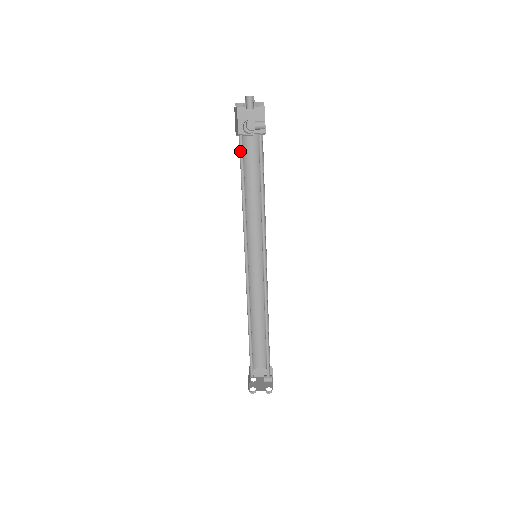
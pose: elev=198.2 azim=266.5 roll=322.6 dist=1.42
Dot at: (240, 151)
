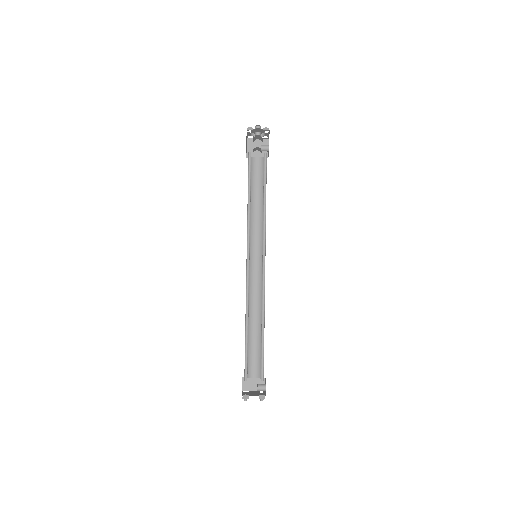
Dot at: (248, 164)
